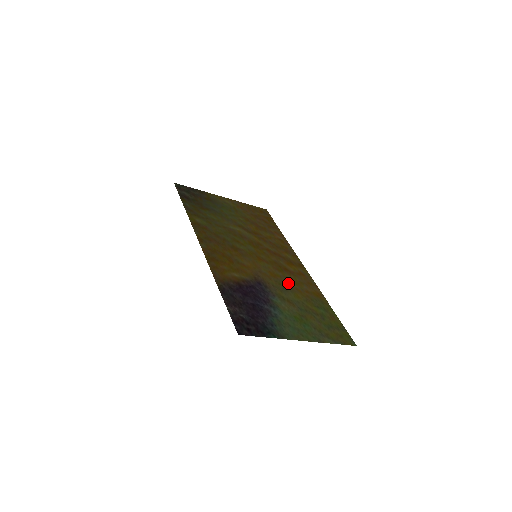
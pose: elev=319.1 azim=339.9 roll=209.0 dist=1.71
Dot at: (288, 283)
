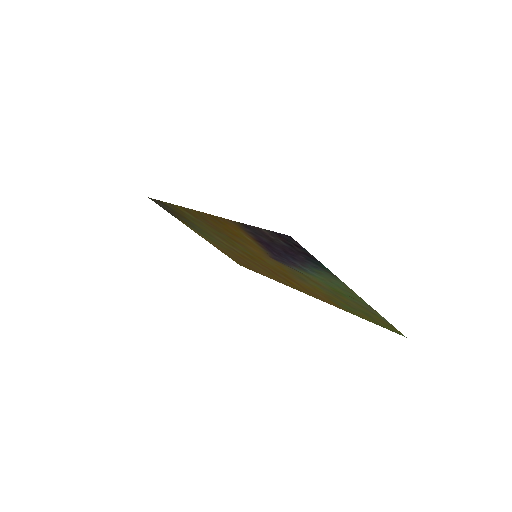
Dot at: (301, 280)
